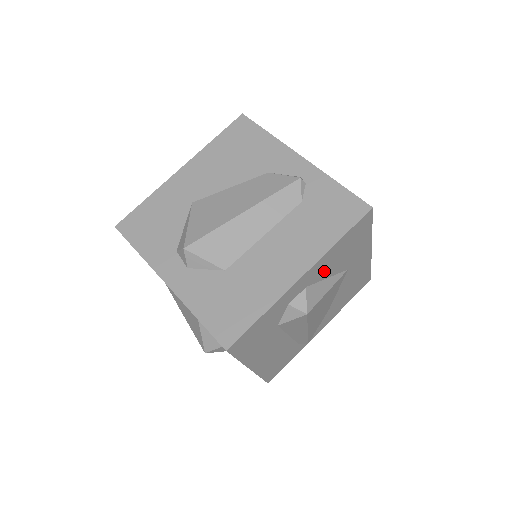
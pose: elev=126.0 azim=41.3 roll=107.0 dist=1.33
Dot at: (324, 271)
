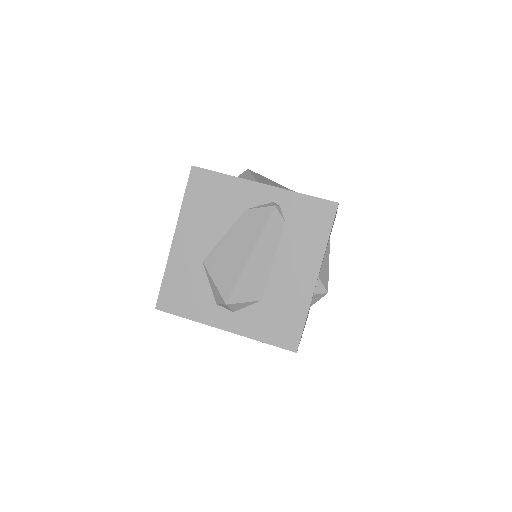
Dot at: occluded
